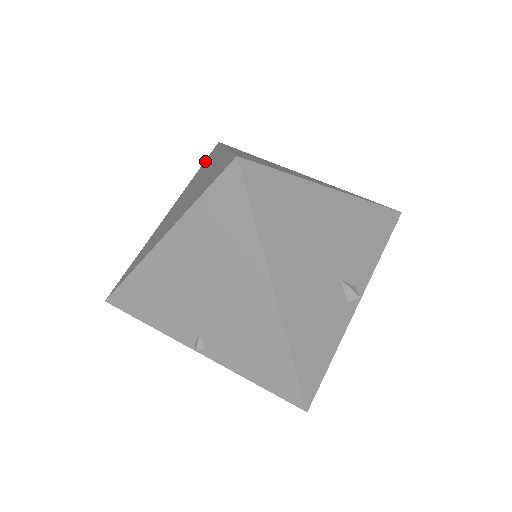
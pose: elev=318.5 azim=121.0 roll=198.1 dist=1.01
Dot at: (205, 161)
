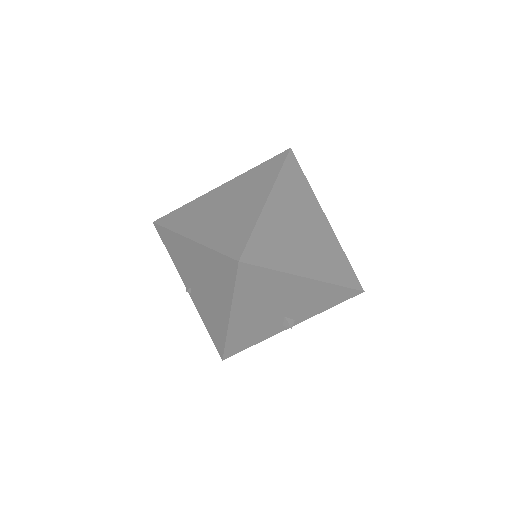
Dot at: (269, 162)
